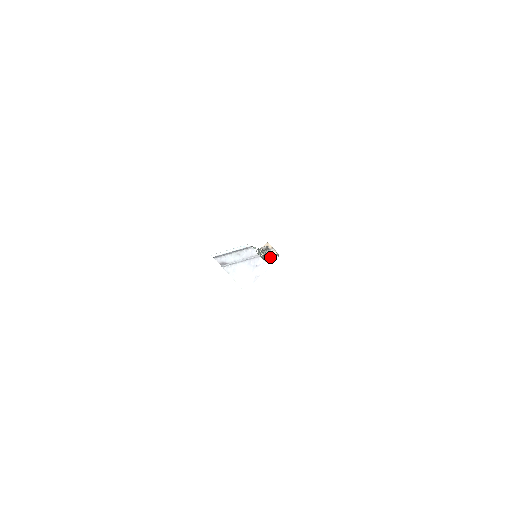
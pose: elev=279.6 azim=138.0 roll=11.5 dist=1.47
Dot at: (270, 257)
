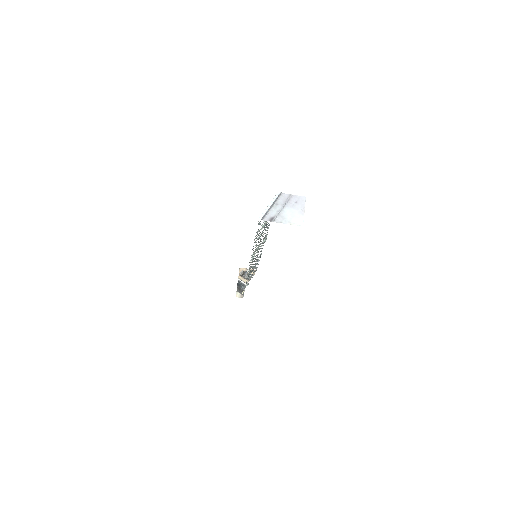
Dot at: (252, 275)
